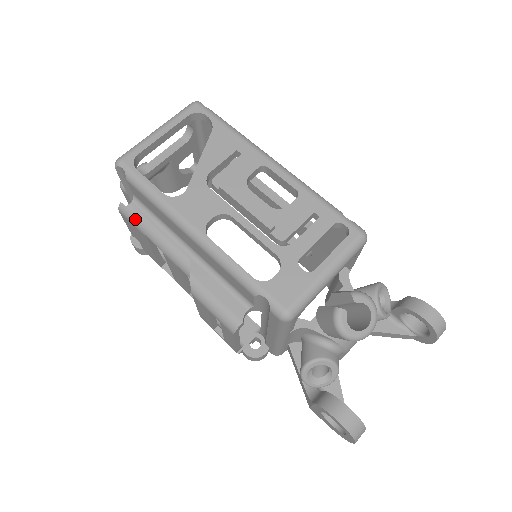
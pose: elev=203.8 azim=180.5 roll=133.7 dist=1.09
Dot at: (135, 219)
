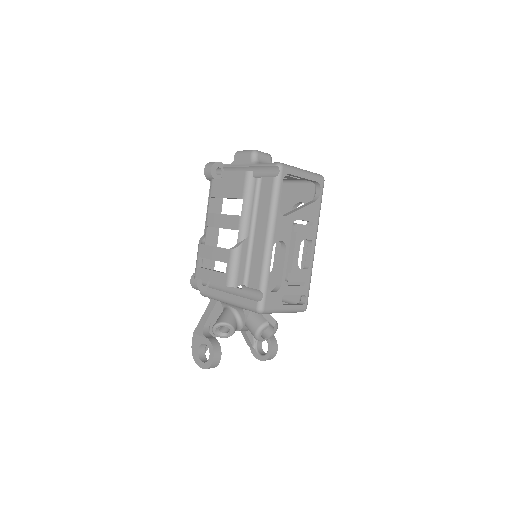
Dot at: (249, 187)
